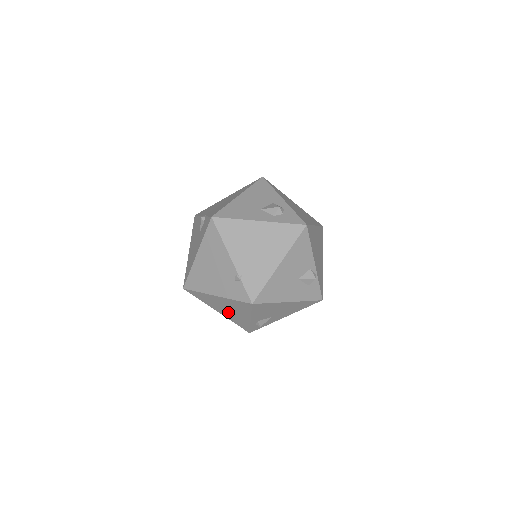
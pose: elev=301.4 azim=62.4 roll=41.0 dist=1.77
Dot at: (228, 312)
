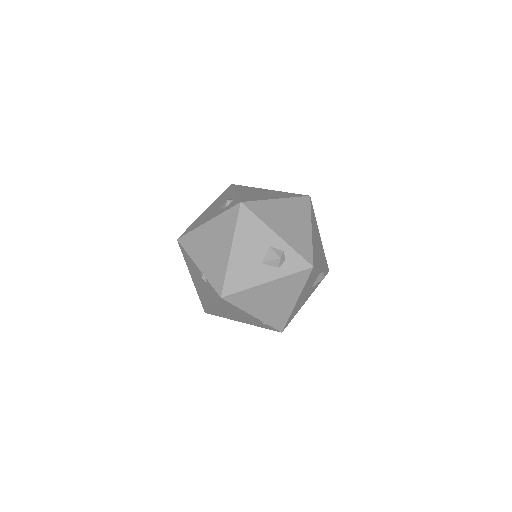
Dot at: occluded
